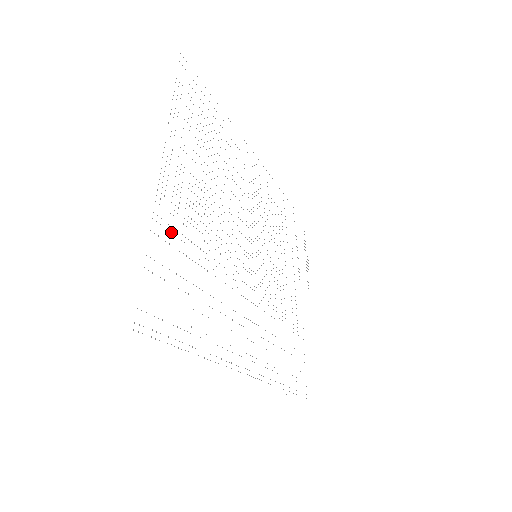
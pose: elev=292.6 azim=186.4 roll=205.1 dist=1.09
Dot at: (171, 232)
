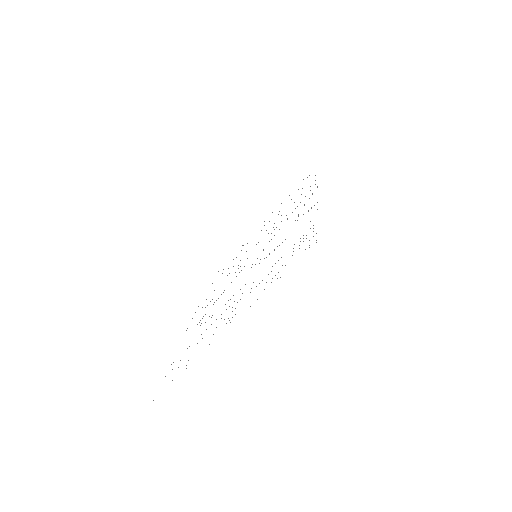
Dot at: occluded
